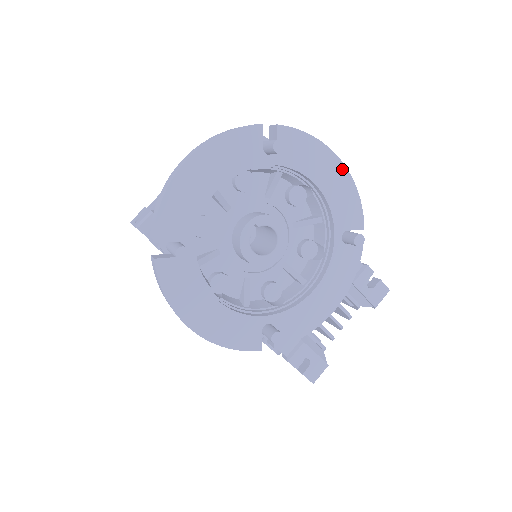
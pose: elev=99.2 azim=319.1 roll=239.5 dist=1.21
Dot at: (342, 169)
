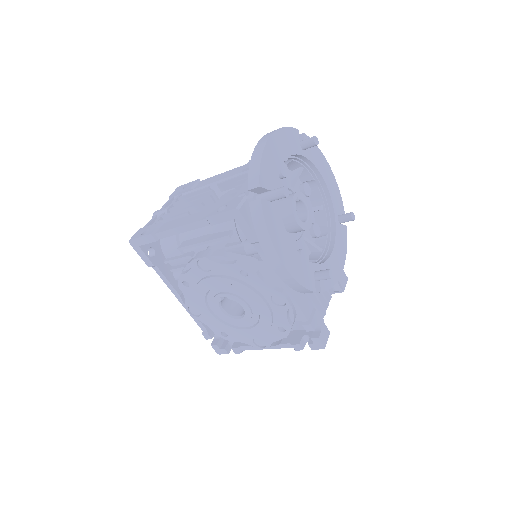
Dot at: (331, 173)
